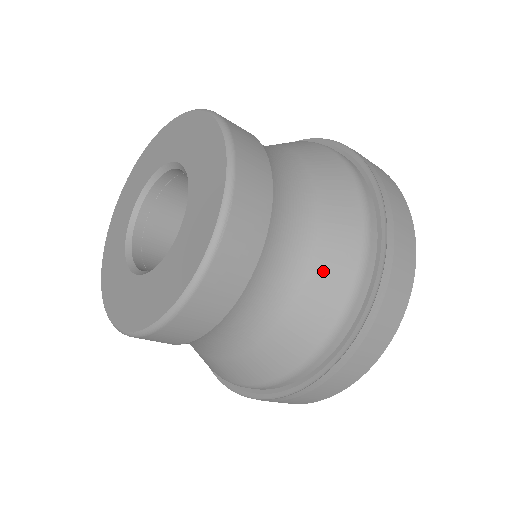
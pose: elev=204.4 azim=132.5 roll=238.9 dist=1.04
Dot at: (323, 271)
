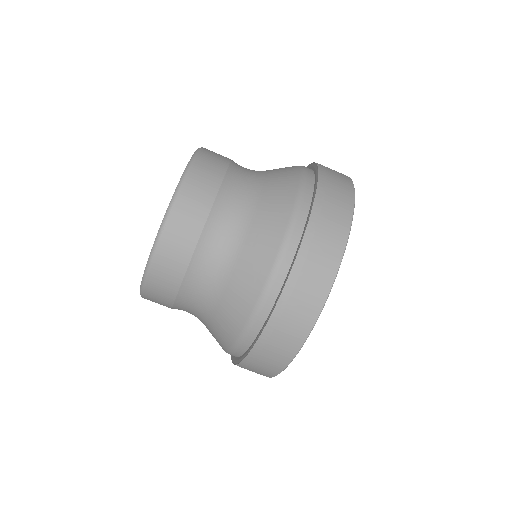
Dot at: (249, 260)
